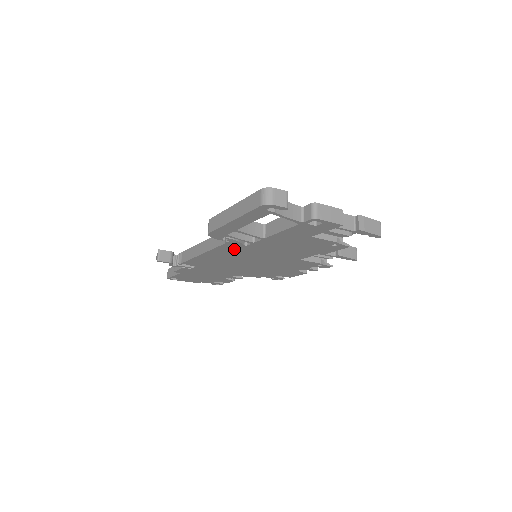
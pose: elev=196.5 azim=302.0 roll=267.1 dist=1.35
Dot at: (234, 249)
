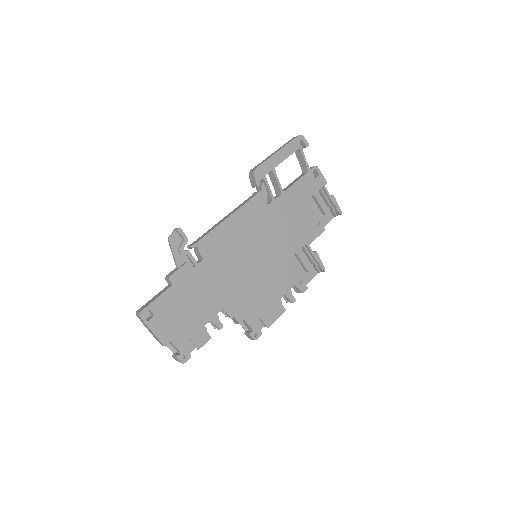
Dot at: (257, 211)
